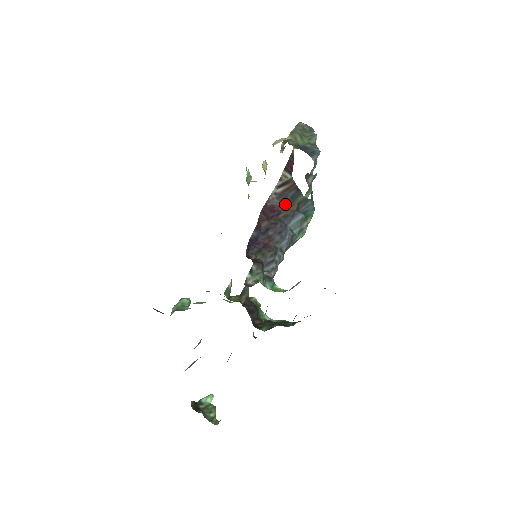
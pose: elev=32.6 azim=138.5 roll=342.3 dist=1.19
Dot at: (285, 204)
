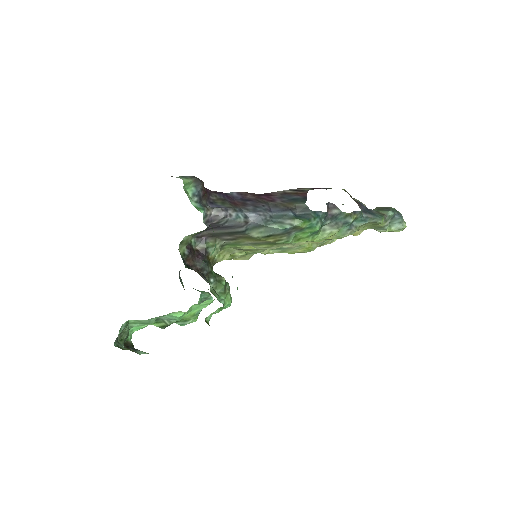
Dot at: (283, 199)
